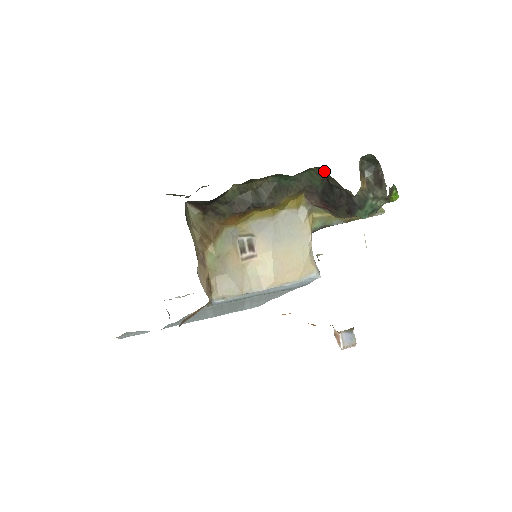
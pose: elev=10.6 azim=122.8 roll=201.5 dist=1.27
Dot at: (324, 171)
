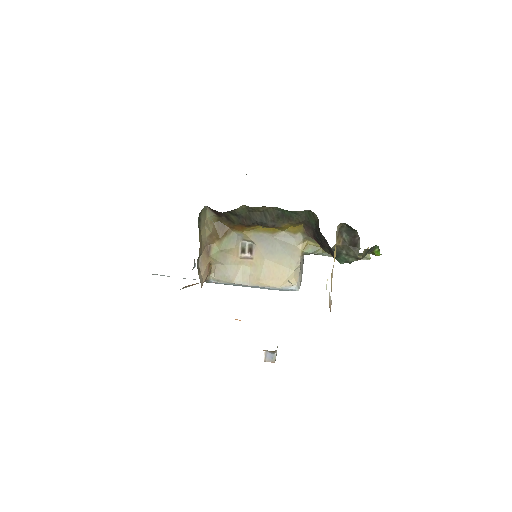
Dot at: (317, 217)
